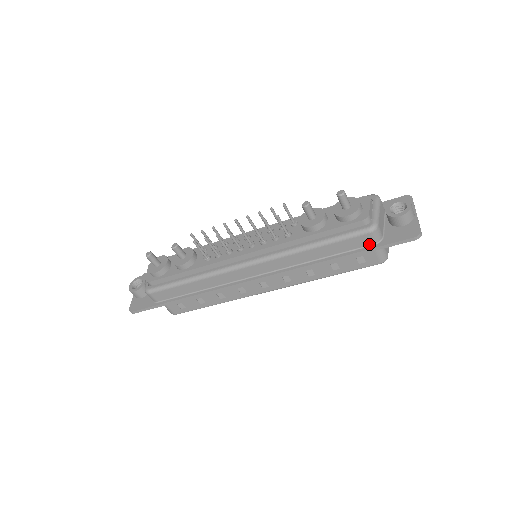
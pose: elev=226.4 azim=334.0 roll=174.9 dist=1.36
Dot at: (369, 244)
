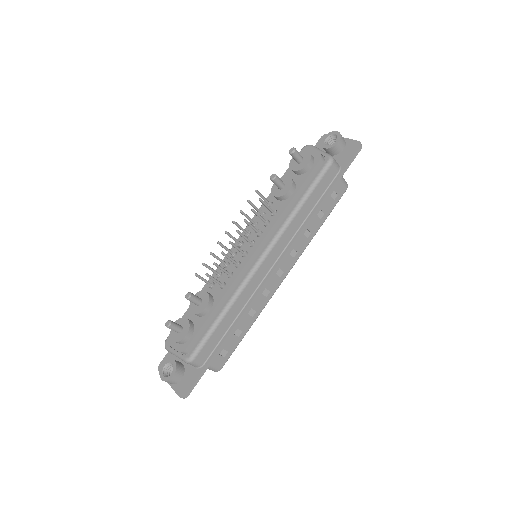
Dot at: (335, 175)
